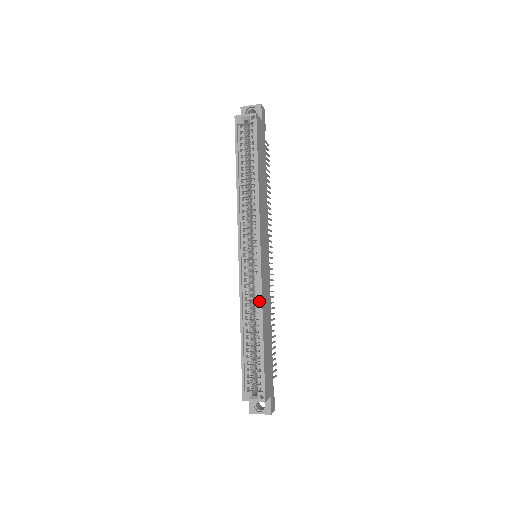
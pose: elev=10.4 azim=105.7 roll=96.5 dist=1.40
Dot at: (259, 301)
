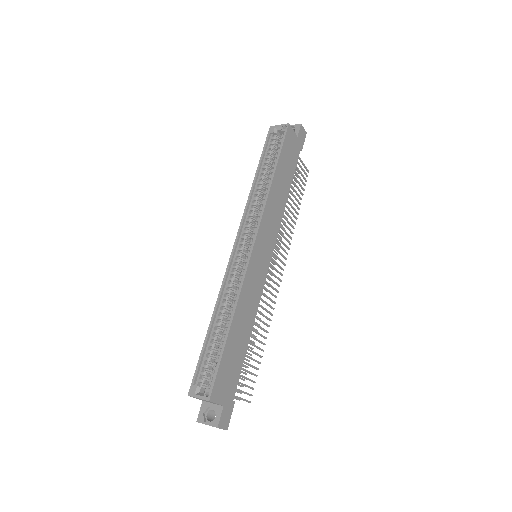
Dot at: (239, 292)
